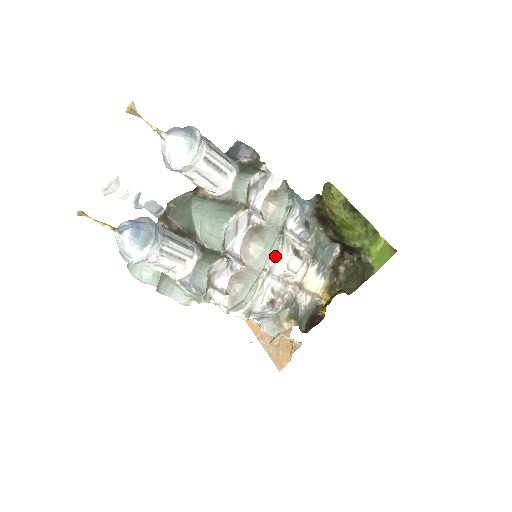
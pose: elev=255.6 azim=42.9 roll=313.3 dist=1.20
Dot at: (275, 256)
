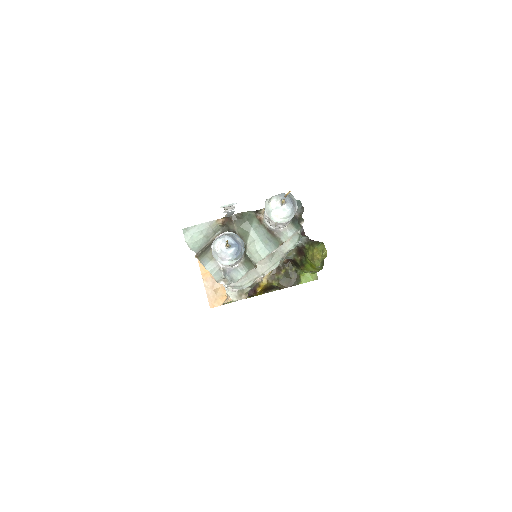
Dot at: occluded
